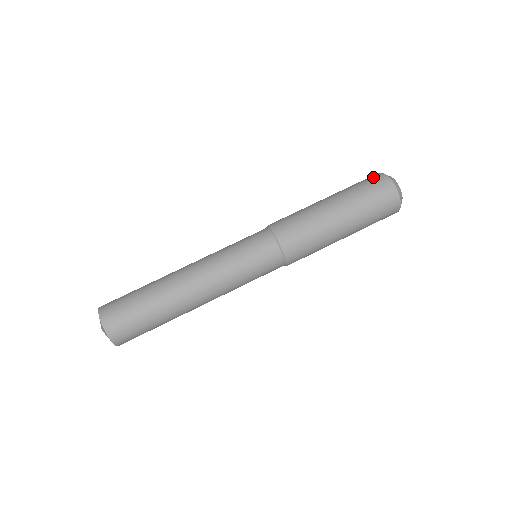
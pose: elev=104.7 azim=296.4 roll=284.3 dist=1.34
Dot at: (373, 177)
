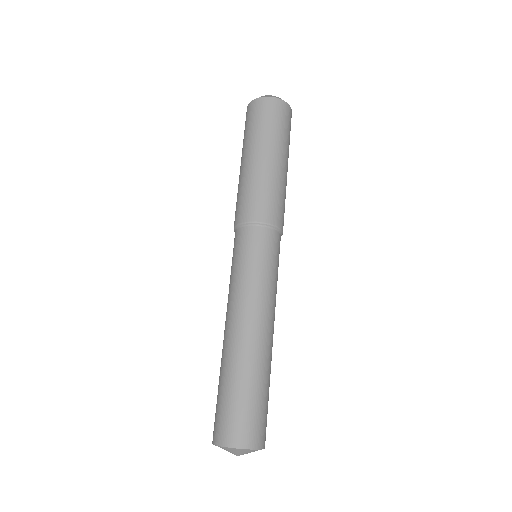
Dot at: (256, 108)
